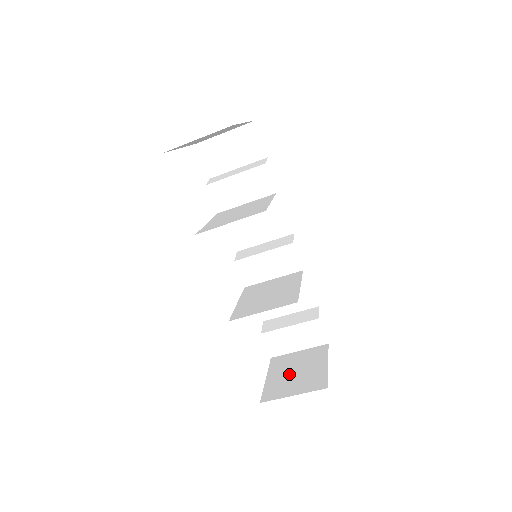
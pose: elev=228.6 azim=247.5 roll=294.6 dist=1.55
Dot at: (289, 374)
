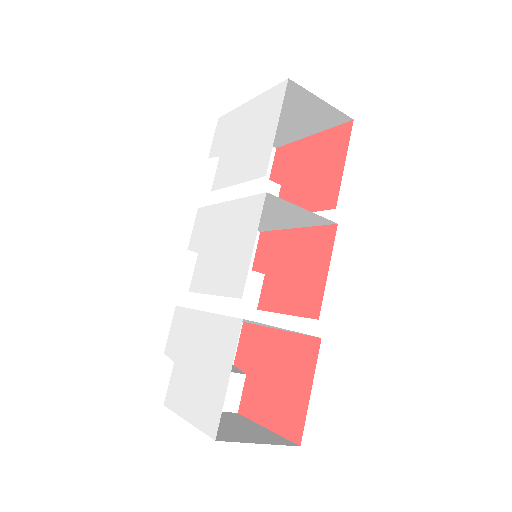
Dot at: (221, 424)
